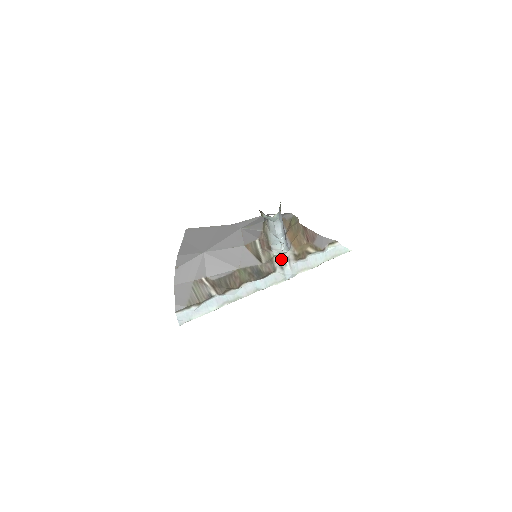
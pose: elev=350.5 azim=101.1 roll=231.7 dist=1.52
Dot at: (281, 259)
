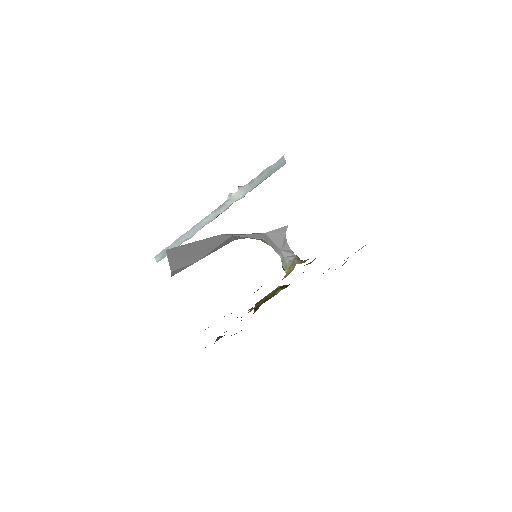
Dot at: occluded
